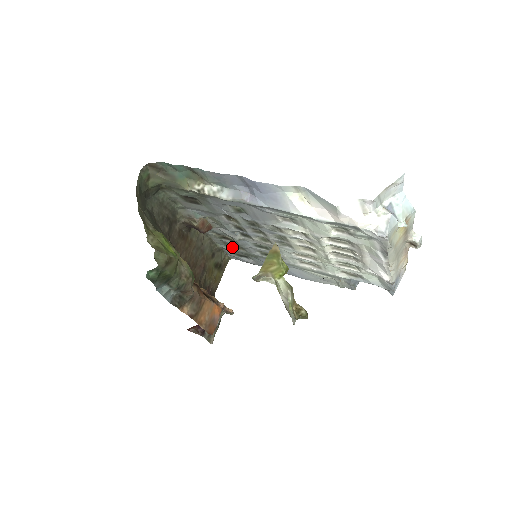
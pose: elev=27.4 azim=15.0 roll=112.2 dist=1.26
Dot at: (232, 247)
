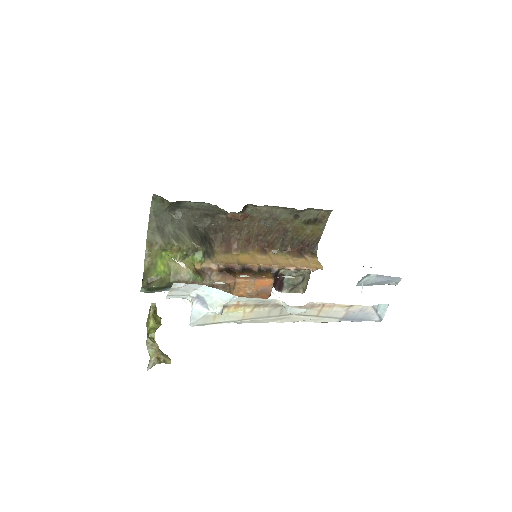
Dot at: occluded
